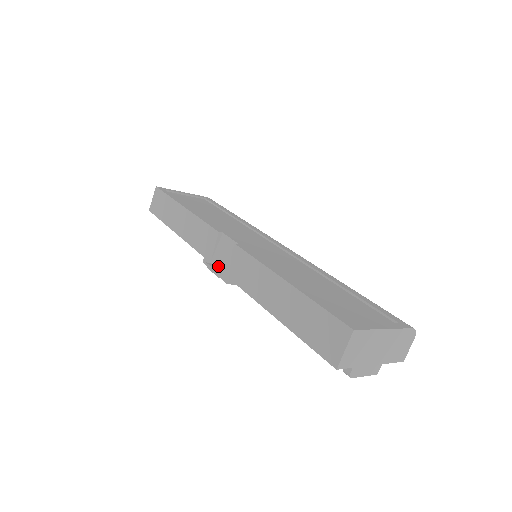
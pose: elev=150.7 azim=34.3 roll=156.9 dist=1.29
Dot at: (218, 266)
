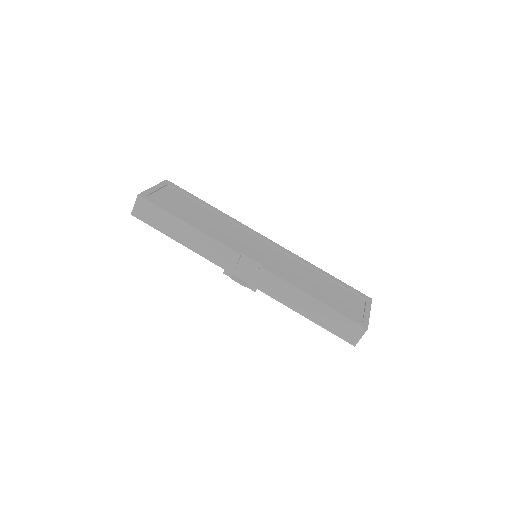
Dot at: (243, 279)
